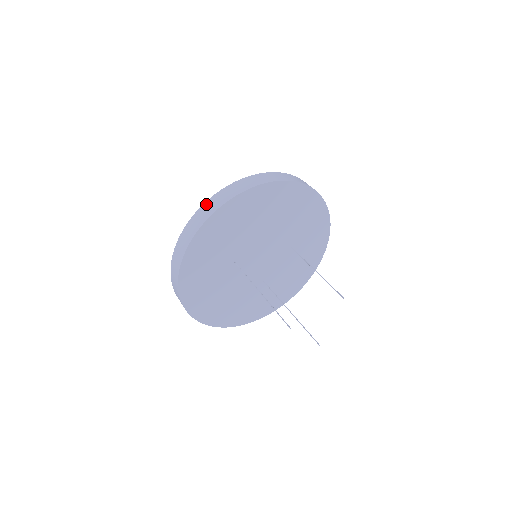
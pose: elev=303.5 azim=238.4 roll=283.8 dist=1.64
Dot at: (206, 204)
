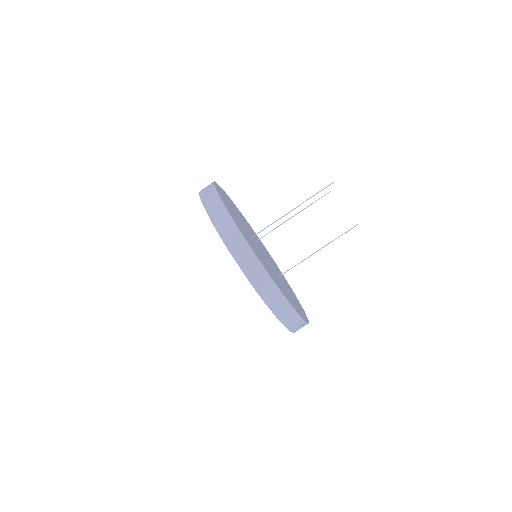
Dot at: (201, 191)
